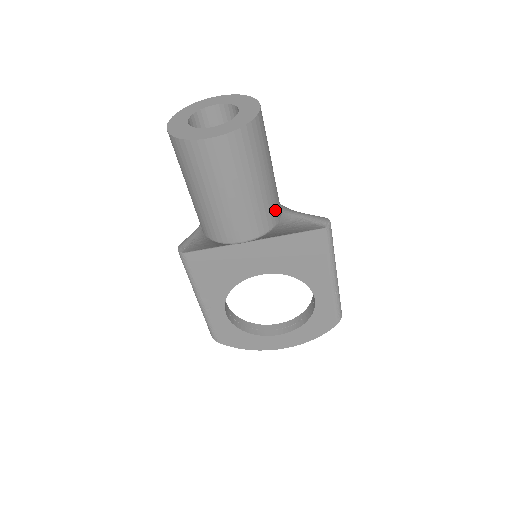
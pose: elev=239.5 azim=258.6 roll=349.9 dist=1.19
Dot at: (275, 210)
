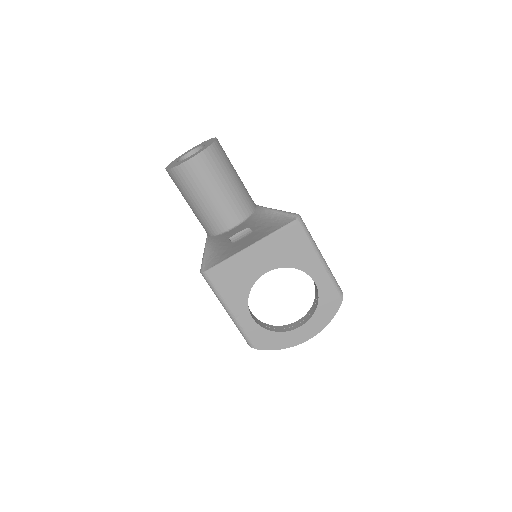
Dot at: (249, 202)
